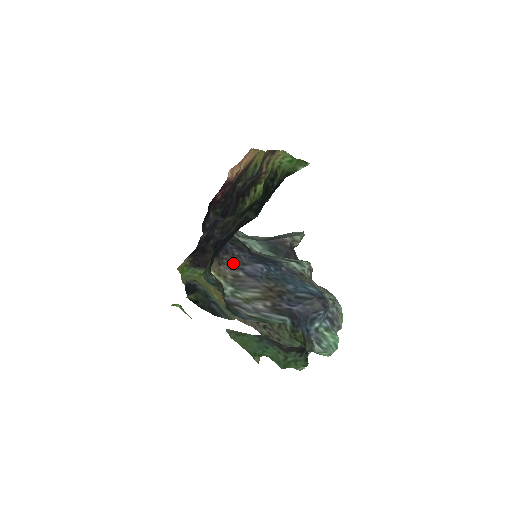
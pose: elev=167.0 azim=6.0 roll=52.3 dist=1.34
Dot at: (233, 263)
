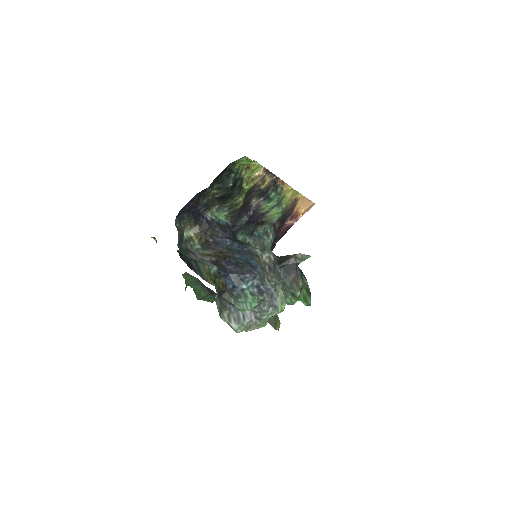
Dot at: (210, 233)
